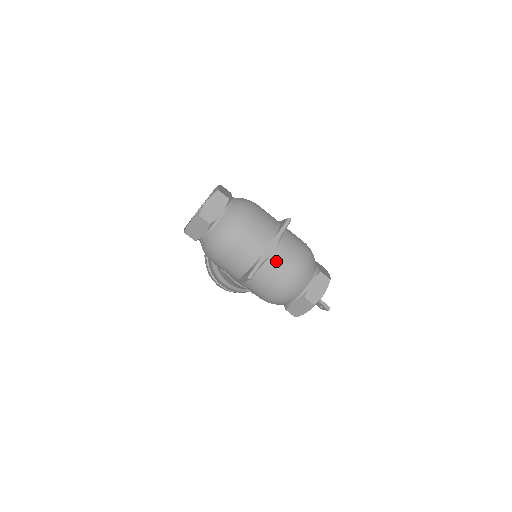
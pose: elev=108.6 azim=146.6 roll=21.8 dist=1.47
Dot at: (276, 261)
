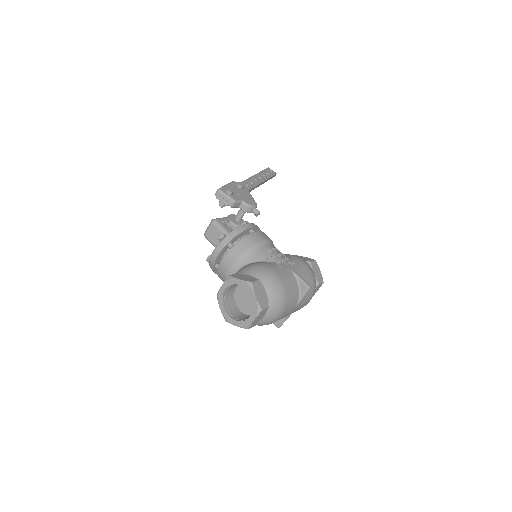
Dot at: occluded
